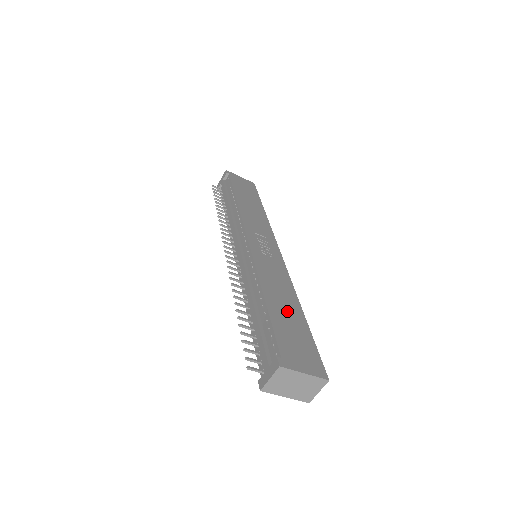
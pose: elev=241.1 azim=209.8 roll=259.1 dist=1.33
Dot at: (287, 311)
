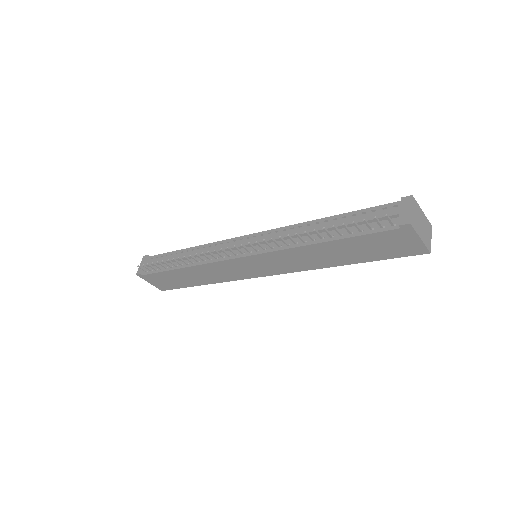
Dot at: occluded
